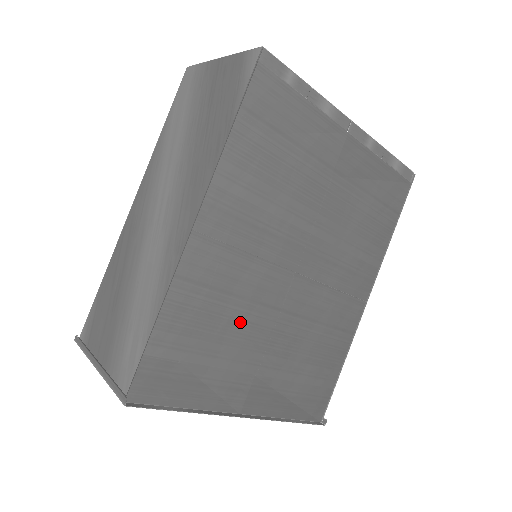
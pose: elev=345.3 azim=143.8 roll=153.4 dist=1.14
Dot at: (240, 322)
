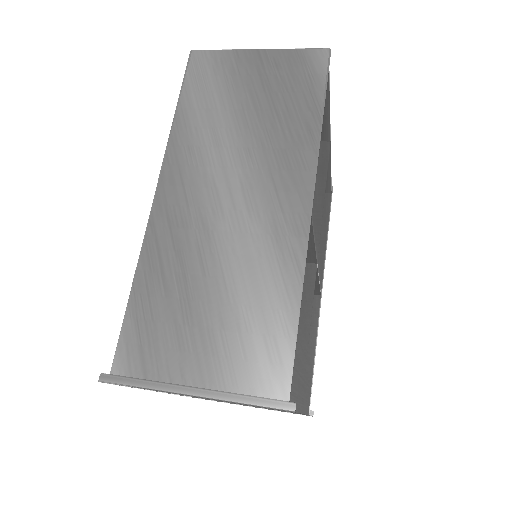
Dot at: (308, 312)
